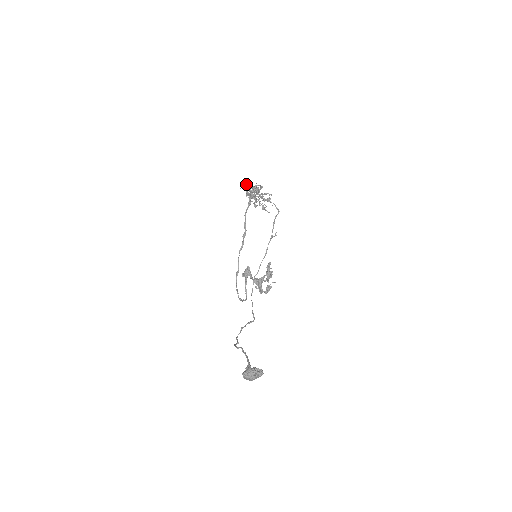
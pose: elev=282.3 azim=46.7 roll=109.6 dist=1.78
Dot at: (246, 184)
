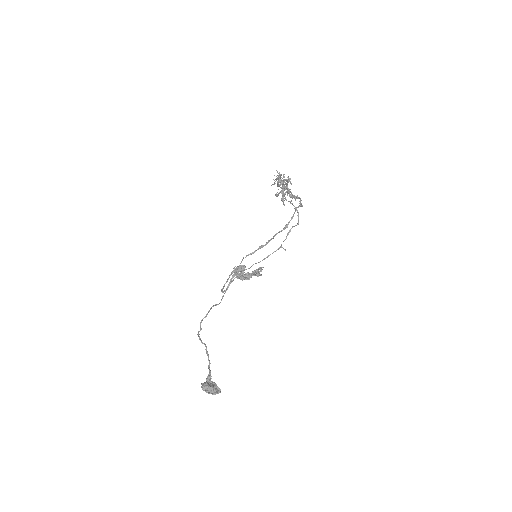
Dot at: (283, 174)
